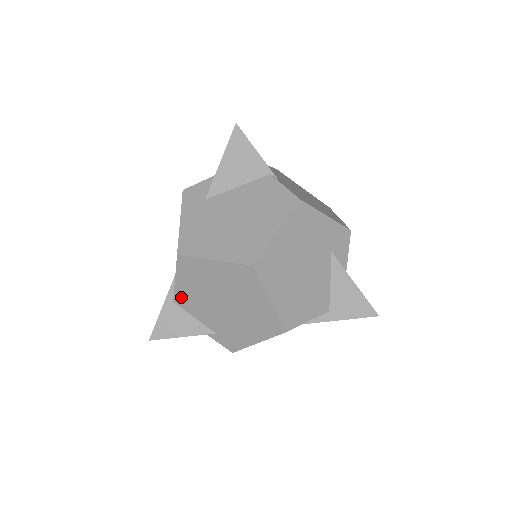
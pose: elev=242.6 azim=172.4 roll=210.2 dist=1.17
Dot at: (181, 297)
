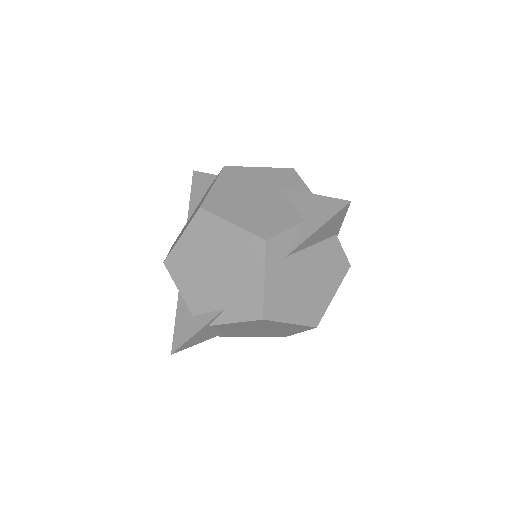
Dot at: (223, 326)
